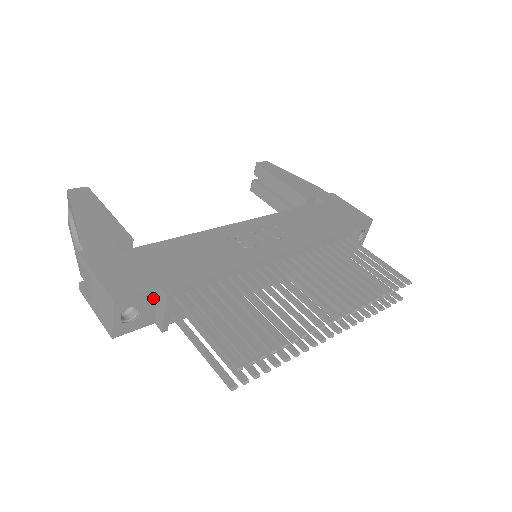
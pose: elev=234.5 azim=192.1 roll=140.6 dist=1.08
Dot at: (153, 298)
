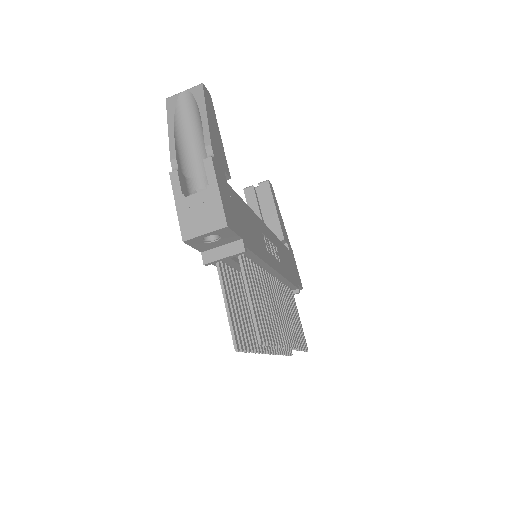
Dot at: (230, 241)
